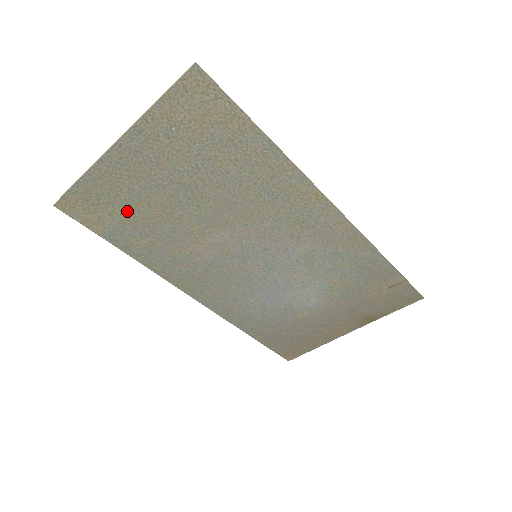
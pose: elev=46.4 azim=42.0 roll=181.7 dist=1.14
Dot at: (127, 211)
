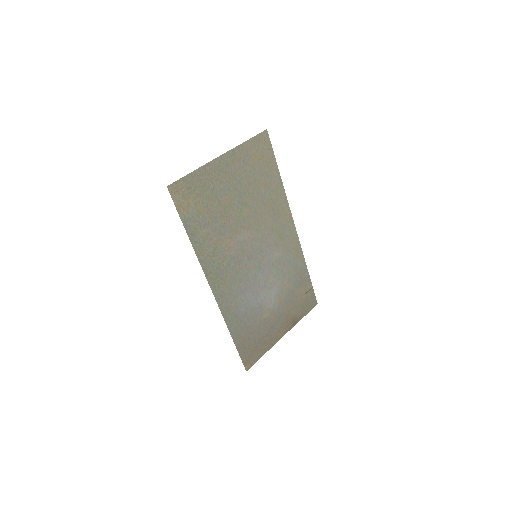
Dot at: (206, 204)
